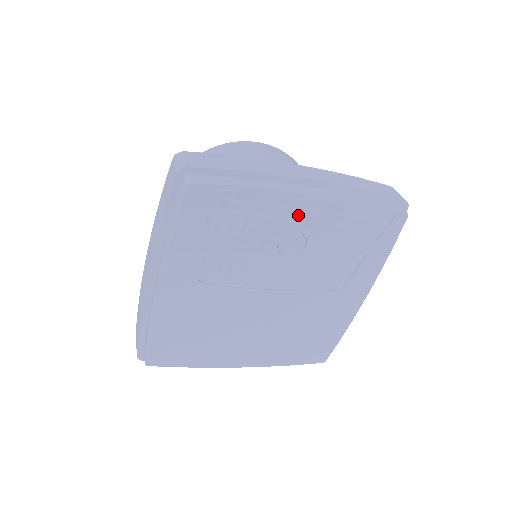
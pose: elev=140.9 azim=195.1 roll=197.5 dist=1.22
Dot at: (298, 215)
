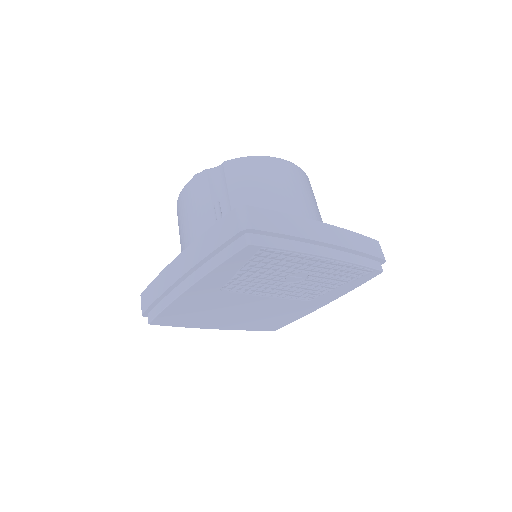
Dot at: (311, 265)
